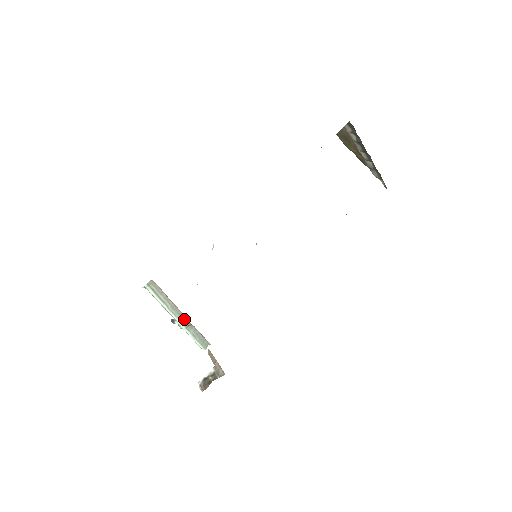
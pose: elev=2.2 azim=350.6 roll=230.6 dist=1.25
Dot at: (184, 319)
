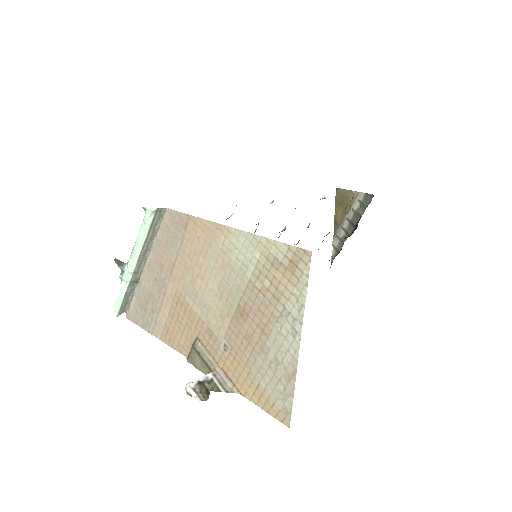
Dot at: (138, 271)
